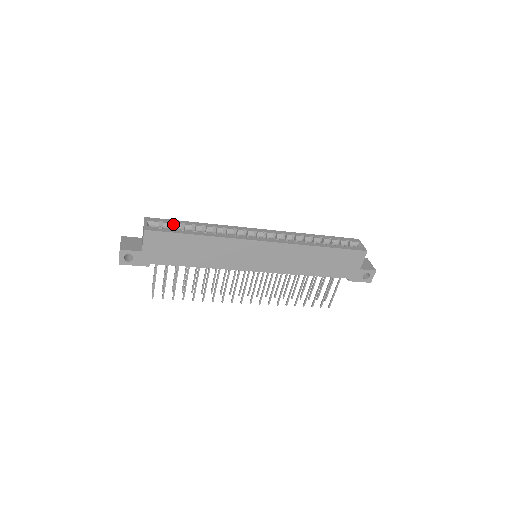
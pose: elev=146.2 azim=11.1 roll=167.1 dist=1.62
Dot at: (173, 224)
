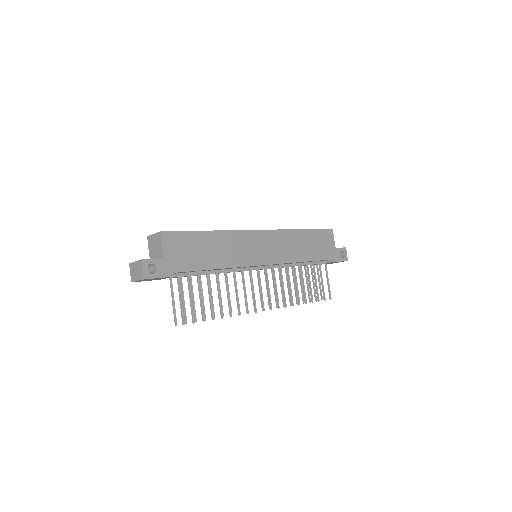
Dot at: occluded
